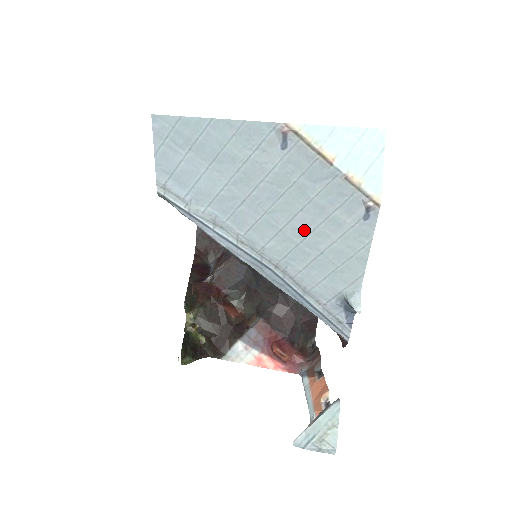
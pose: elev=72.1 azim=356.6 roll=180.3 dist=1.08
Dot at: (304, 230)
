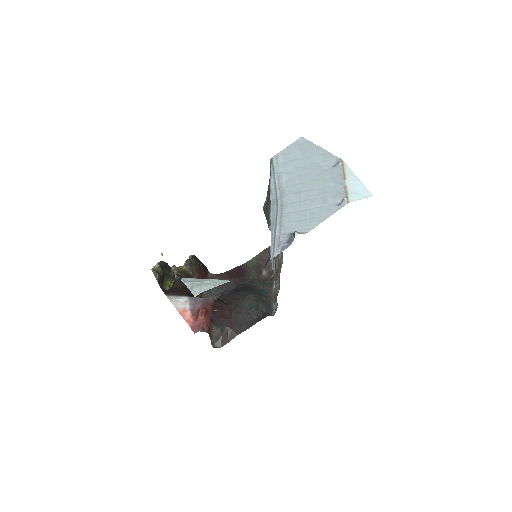
Dot at: (309, 197)
